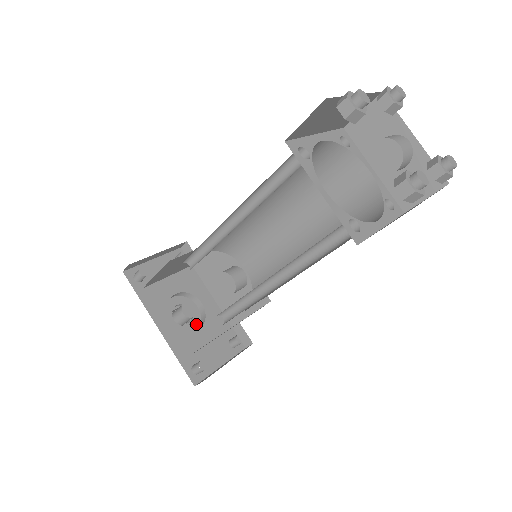
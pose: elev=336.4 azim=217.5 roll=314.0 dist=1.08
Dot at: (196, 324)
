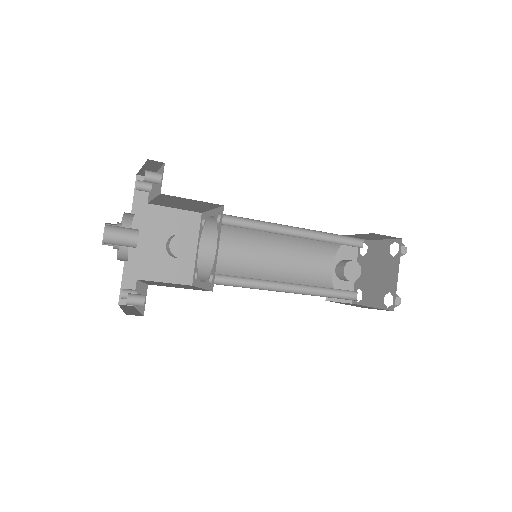
Dot at: occluded
